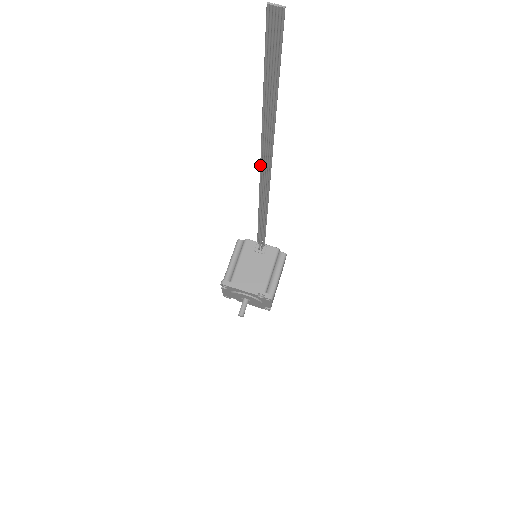
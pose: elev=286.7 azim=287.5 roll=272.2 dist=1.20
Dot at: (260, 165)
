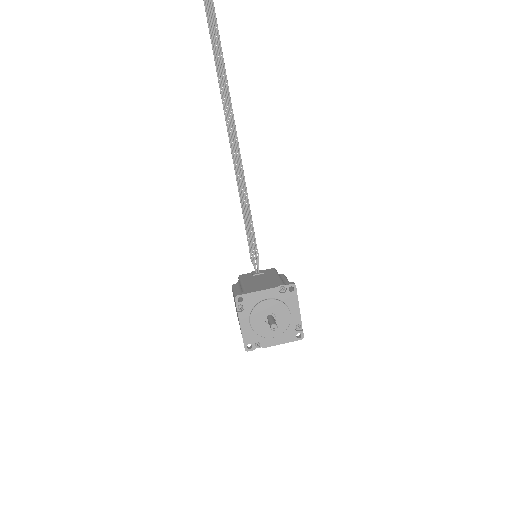
Dot at: (221, 97)
